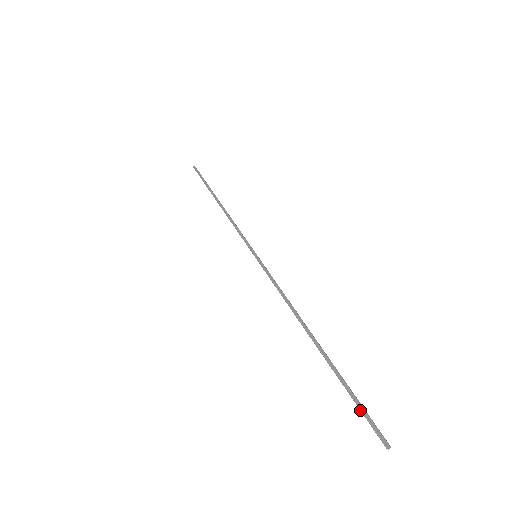
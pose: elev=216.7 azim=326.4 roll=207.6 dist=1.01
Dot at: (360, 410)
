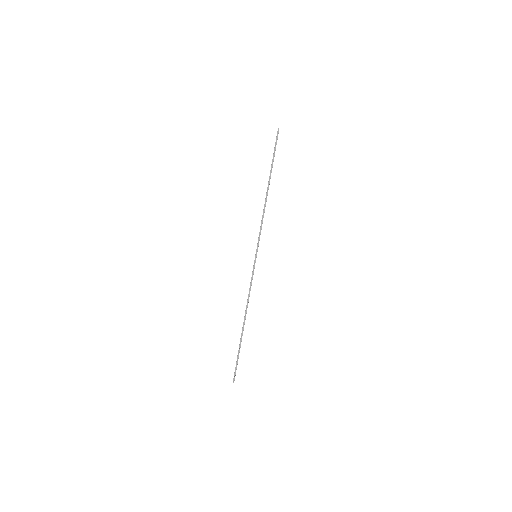
Dot at: (236, 365)
